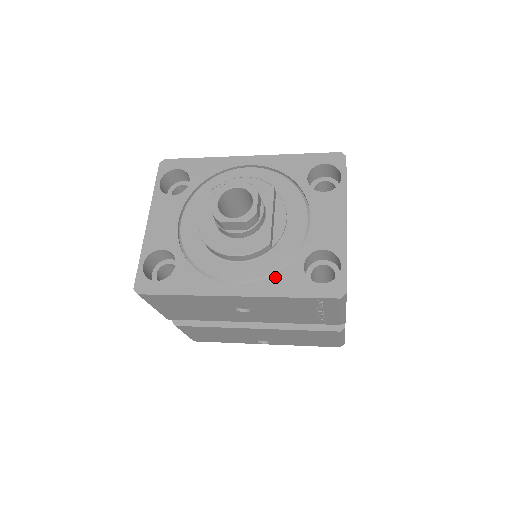
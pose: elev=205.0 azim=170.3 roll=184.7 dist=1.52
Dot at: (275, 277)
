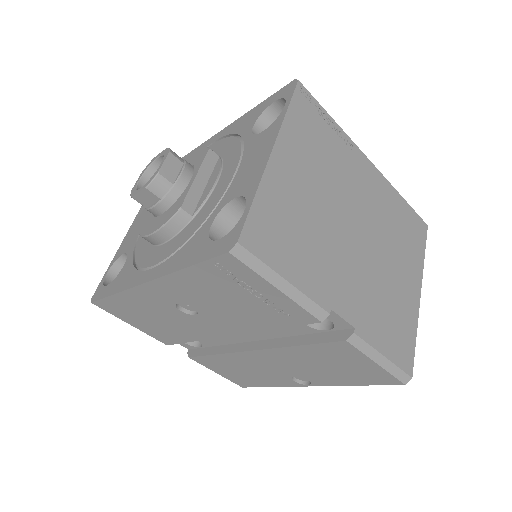
Dot at: (182, 249)
